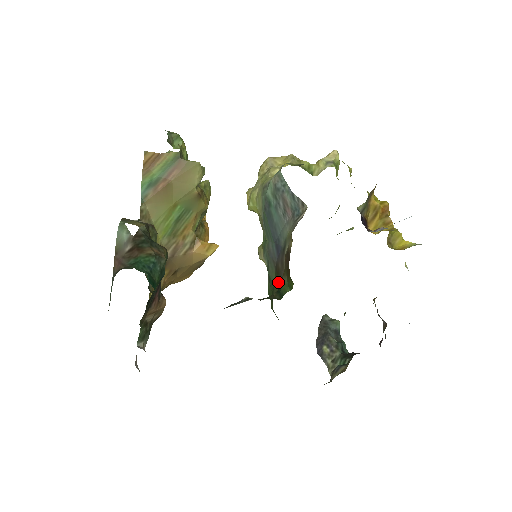
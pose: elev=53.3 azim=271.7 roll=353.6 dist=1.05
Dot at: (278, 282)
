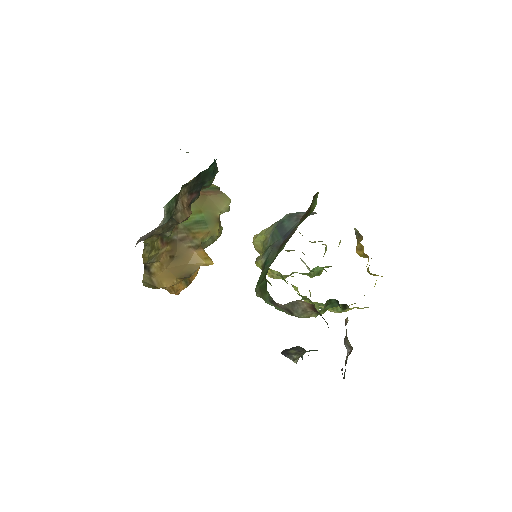
Dot at: (284, 245)
